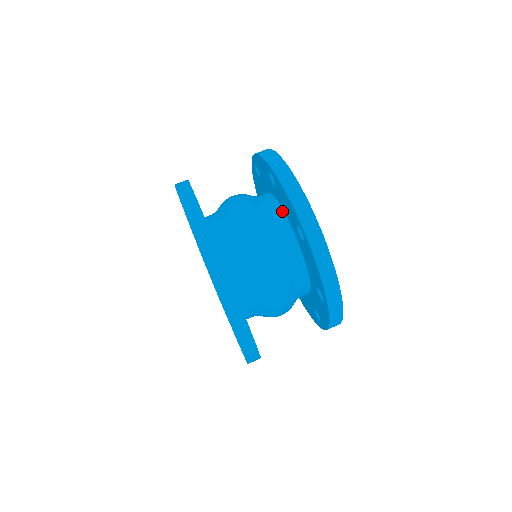
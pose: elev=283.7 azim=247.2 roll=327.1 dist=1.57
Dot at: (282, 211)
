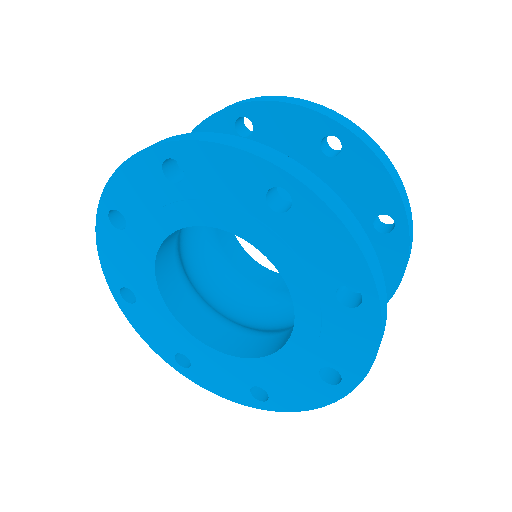
Dot at: occluded
